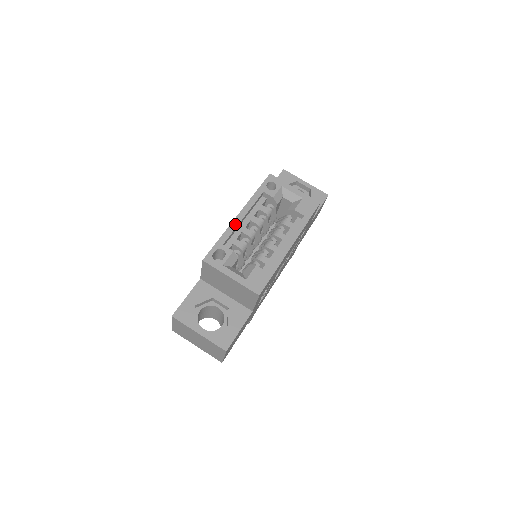
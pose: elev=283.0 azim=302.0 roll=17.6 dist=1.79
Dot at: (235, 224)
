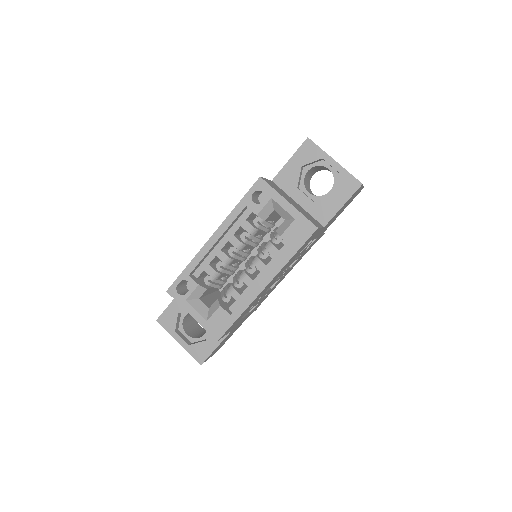
Dot at: (205, 250)
